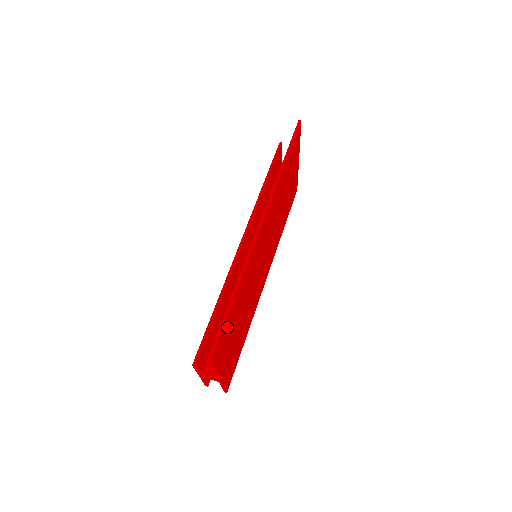
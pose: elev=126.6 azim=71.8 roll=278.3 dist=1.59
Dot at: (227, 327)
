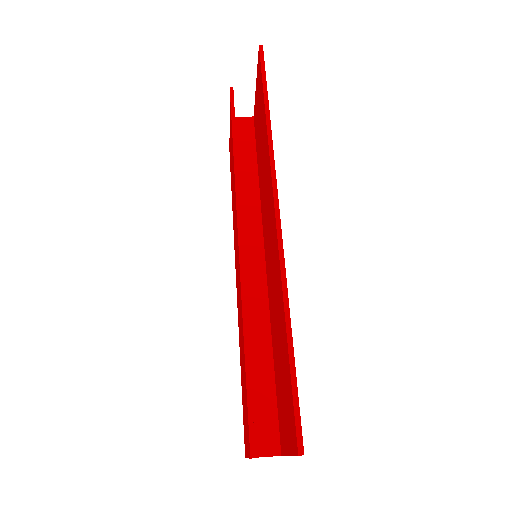
Dot at: occluded
